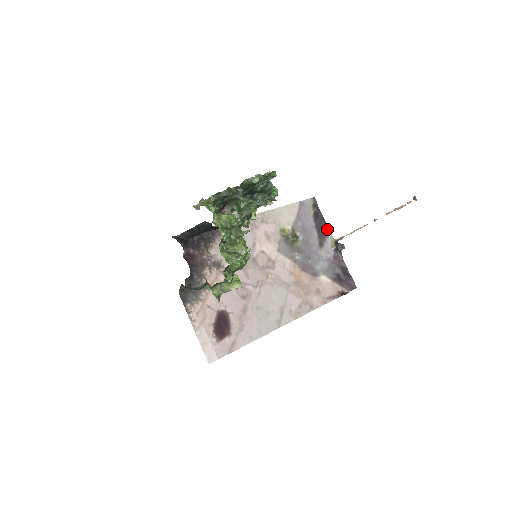
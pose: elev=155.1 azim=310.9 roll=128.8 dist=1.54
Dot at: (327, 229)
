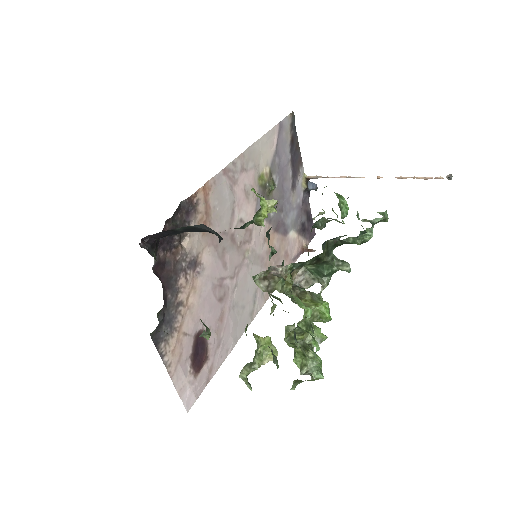
Dot at: (300, 160)
